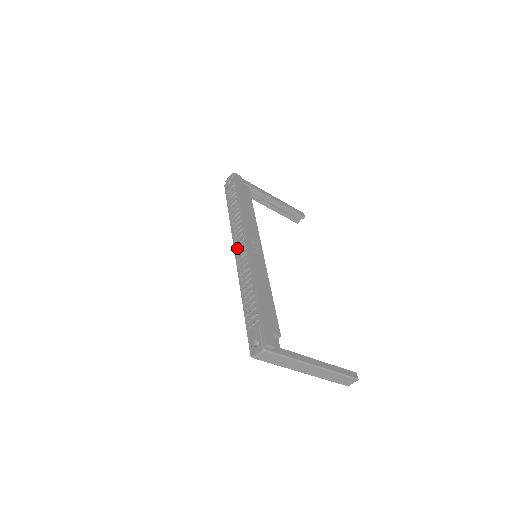
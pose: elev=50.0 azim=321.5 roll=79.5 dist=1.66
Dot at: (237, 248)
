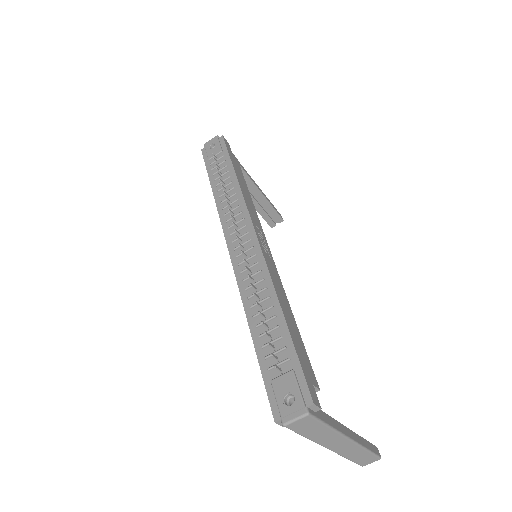
Dot at: (232, 238)
